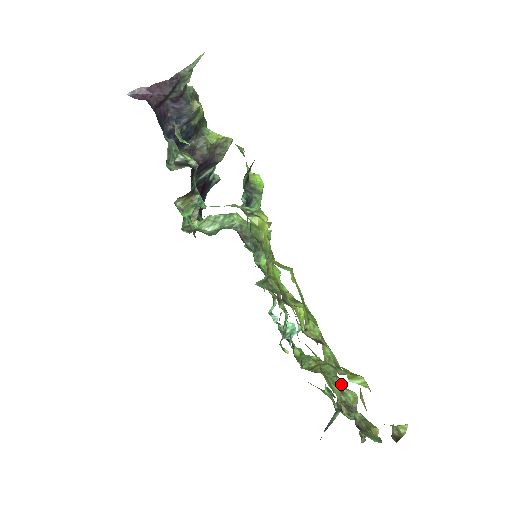
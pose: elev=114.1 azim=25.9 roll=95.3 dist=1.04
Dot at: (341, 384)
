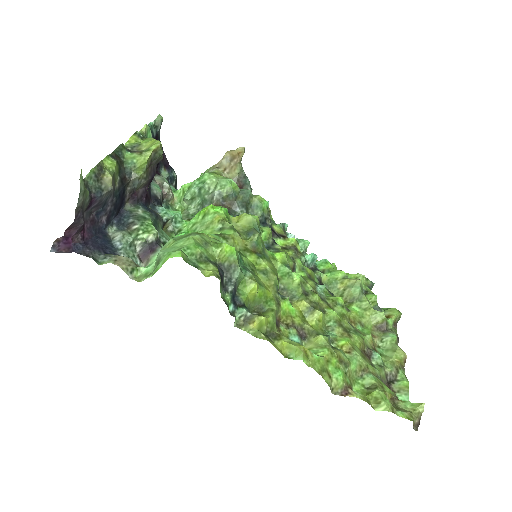
Dot at: (369, 309)
